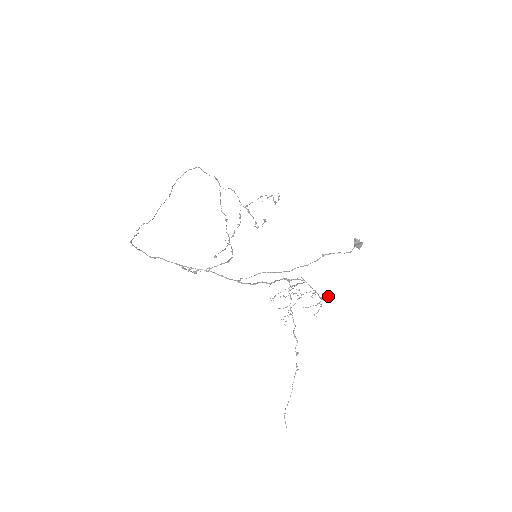
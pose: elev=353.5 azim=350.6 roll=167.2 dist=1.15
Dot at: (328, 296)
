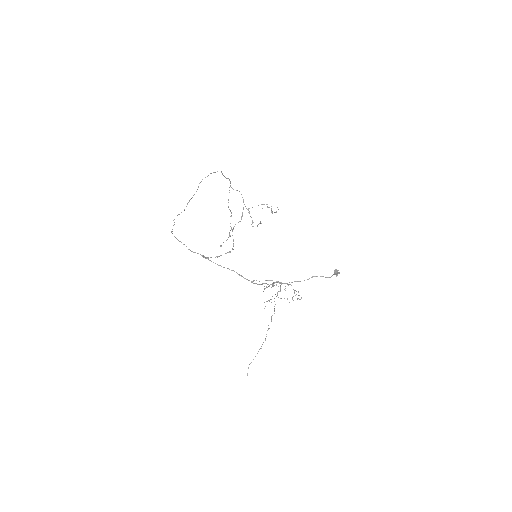
Dot at: occluded
